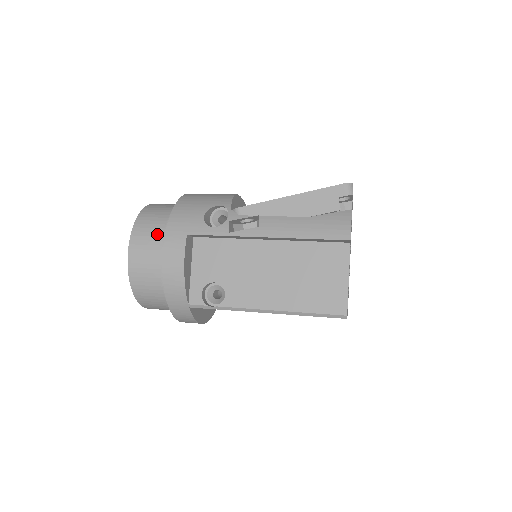
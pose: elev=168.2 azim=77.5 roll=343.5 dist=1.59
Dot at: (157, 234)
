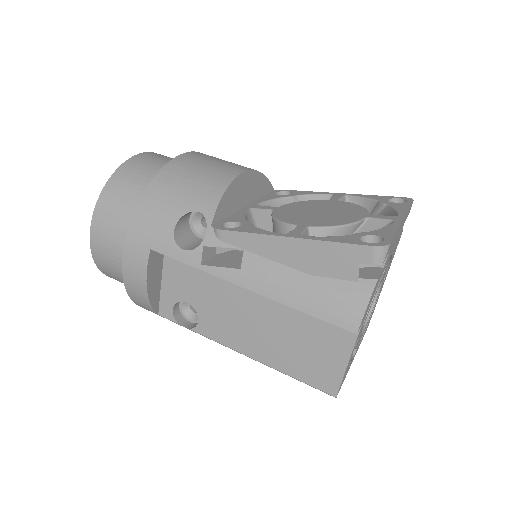
Dot at: (121, 226)
